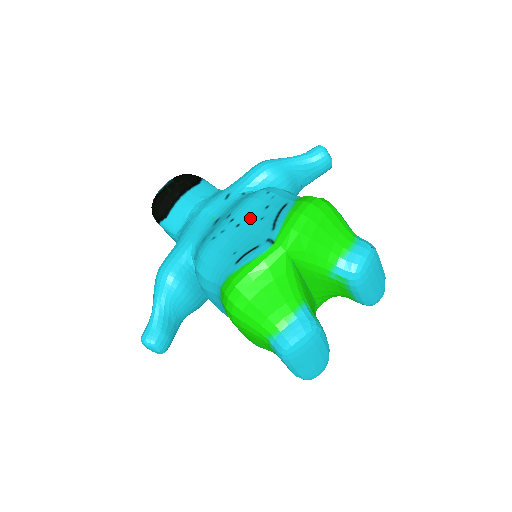
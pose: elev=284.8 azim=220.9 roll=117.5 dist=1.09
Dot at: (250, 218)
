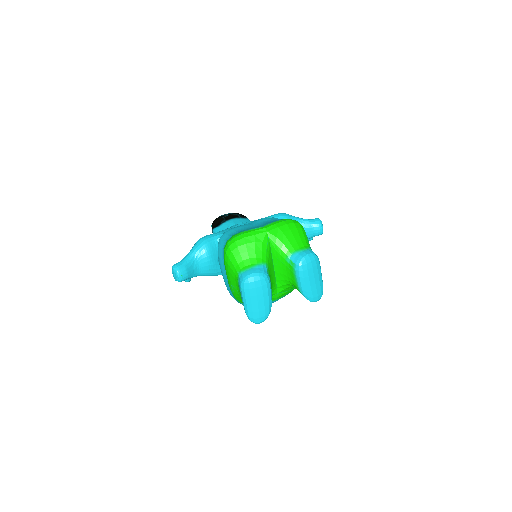
Dot at: (259, 223)
